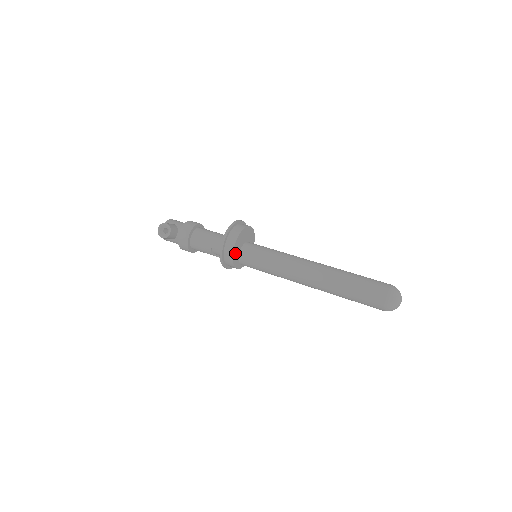
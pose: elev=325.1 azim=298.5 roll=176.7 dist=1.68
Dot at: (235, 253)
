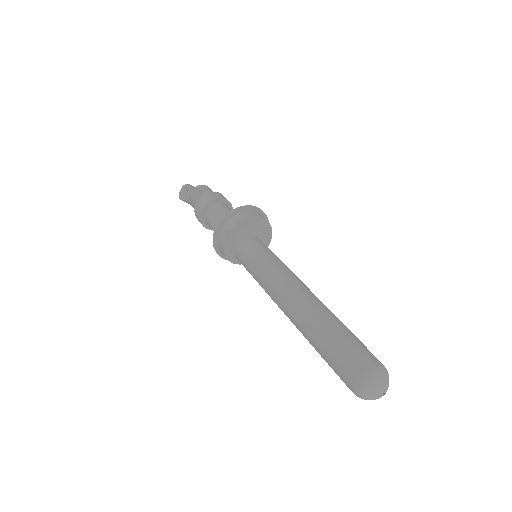
Dot at: (229, 241)
